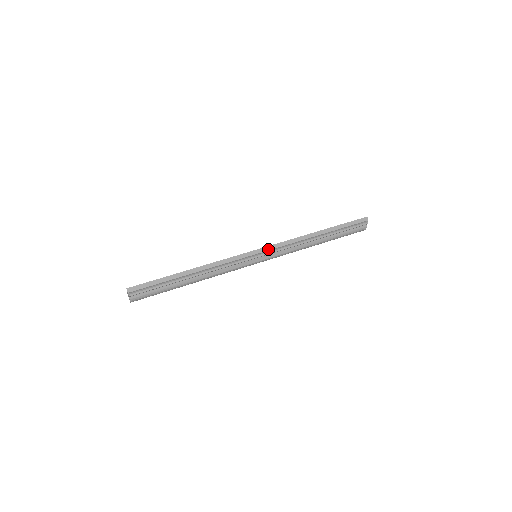
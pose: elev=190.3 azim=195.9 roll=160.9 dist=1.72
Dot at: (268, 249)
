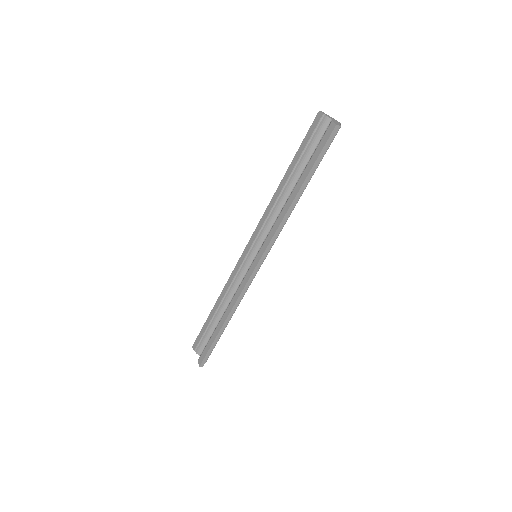
Dot at: (265, 256)
